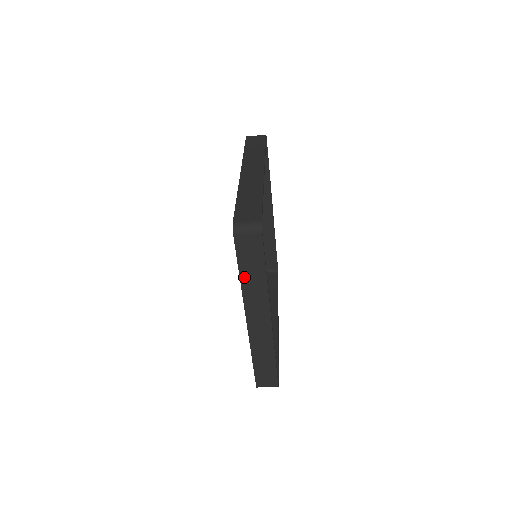
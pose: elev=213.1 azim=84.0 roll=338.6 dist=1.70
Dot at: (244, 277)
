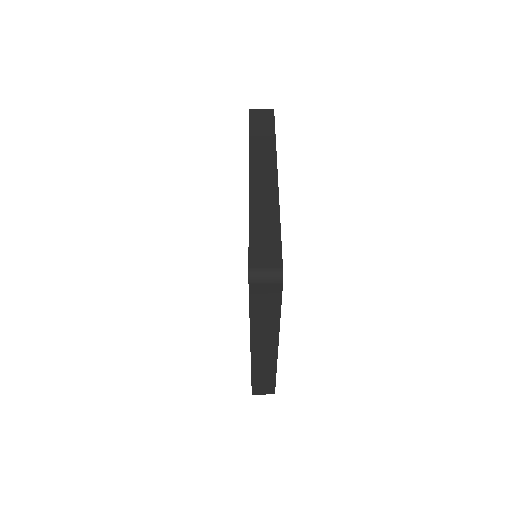
Dot at: (254, 138)
